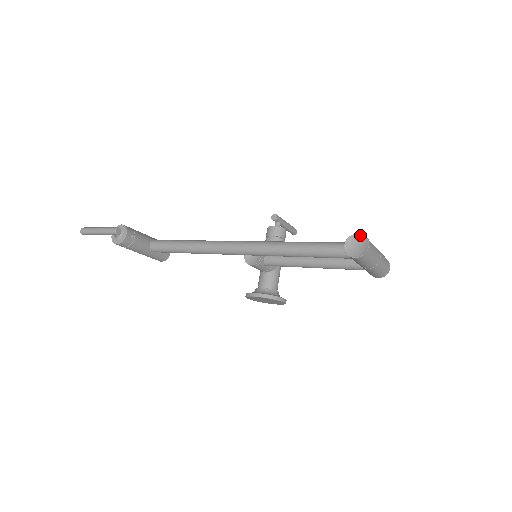
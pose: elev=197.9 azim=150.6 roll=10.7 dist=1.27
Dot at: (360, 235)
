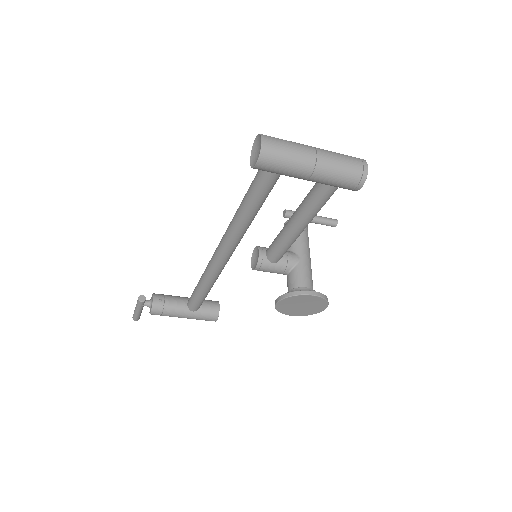
Dot at: (257, 138)
